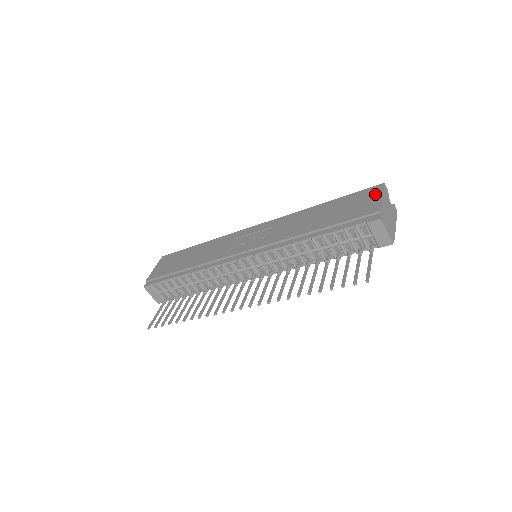
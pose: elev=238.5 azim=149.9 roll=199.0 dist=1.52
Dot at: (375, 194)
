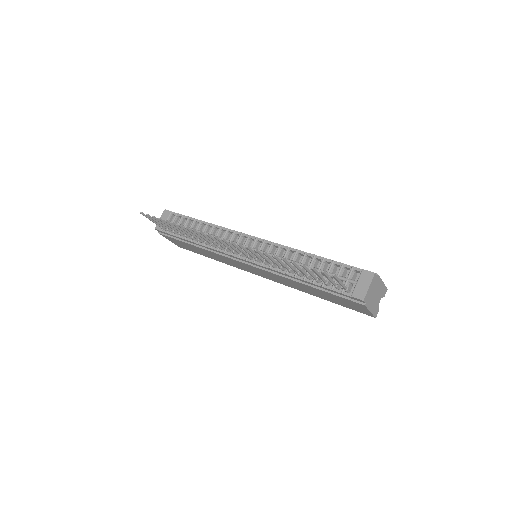
Dot at: occluded
